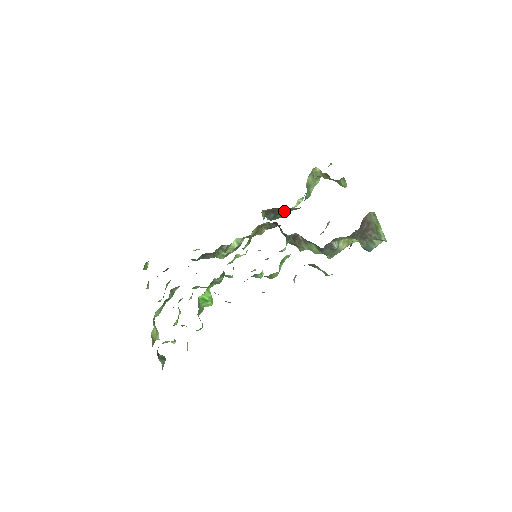
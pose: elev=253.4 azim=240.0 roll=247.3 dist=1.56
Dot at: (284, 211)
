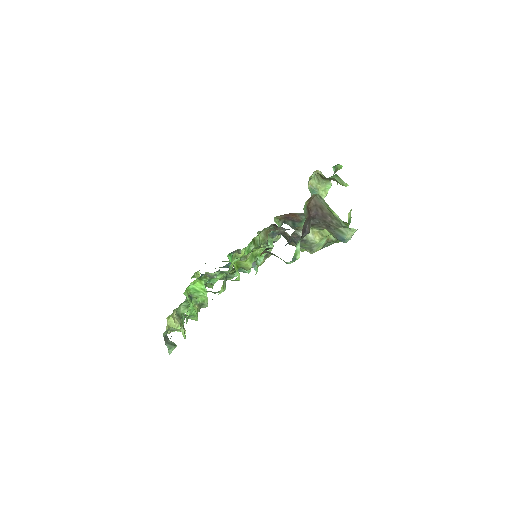
Dot at: (299, 217)
